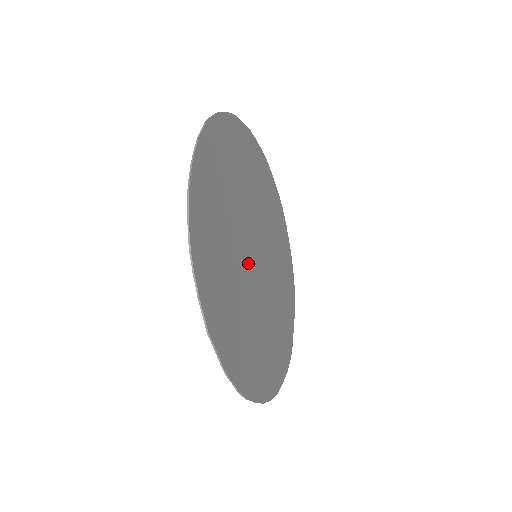
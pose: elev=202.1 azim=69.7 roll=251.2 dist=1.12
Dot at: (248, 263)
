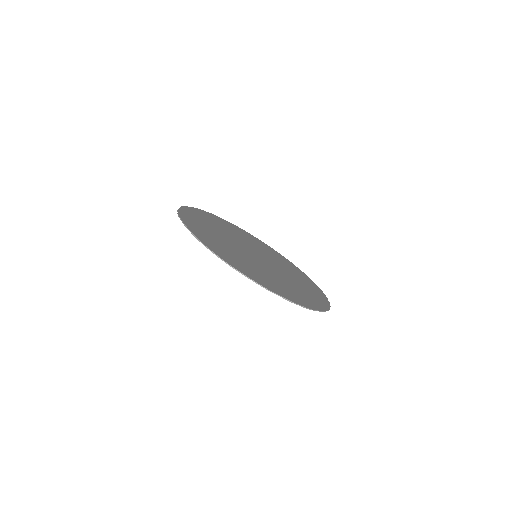
Dot at: (255, 260)
